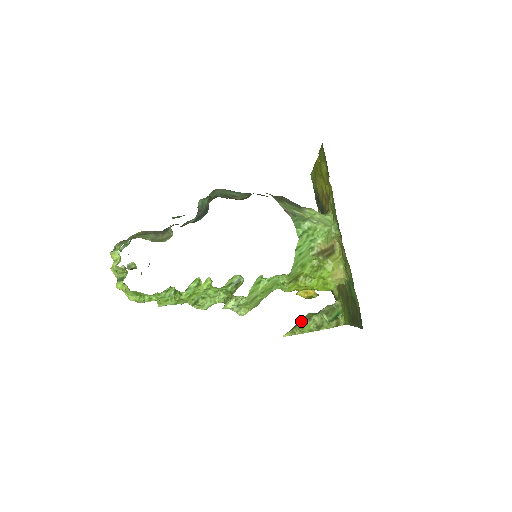
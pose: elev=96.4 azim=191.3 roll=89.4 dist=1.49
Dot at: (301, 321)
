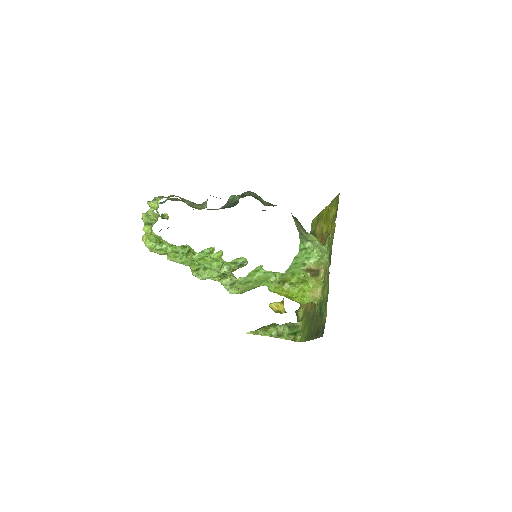
Dot at: (266, 326)
